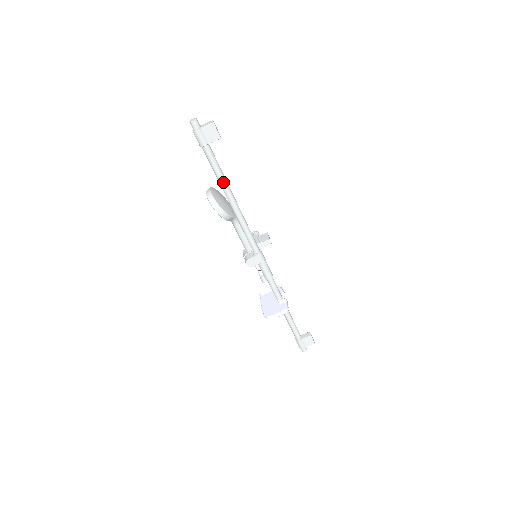
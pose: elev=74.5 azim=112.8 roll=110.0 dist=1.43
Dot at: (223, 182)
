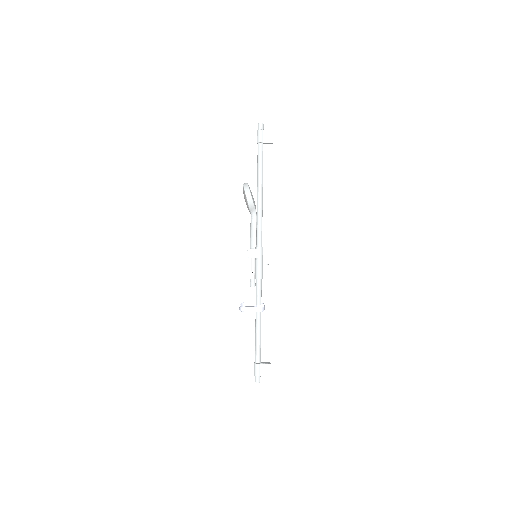
Dot at: (260, 175)
